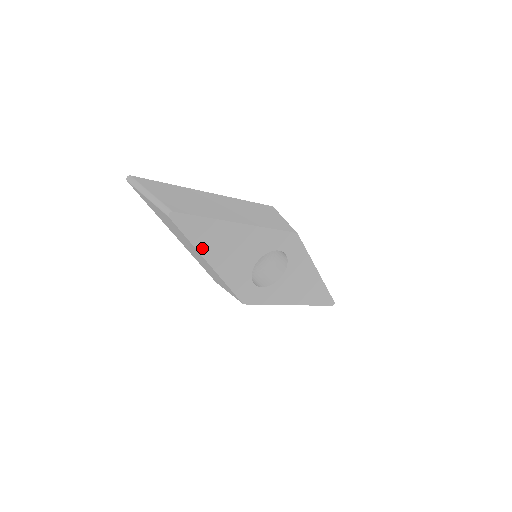
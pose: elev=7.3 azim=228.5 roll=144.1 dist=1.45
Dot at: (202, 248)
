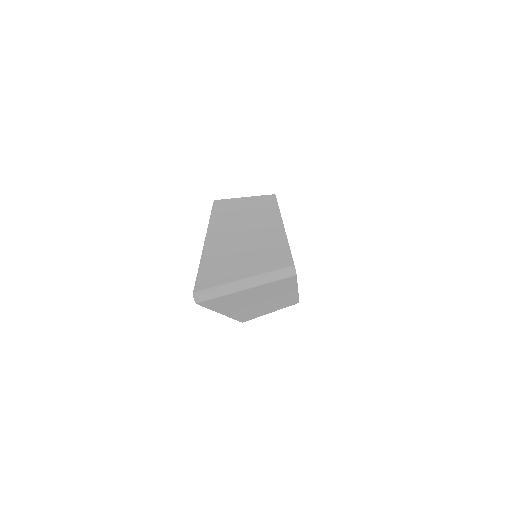
Dot at: occluded
